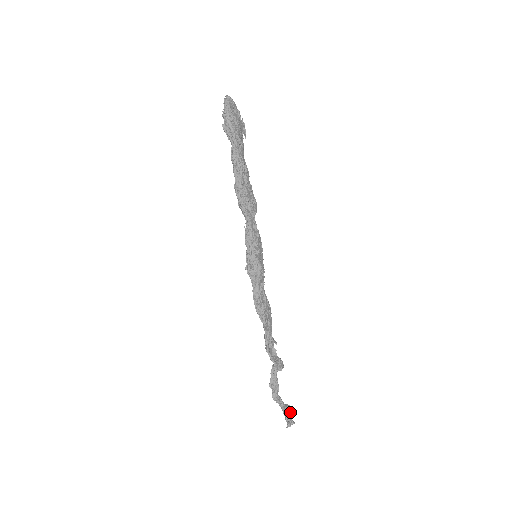
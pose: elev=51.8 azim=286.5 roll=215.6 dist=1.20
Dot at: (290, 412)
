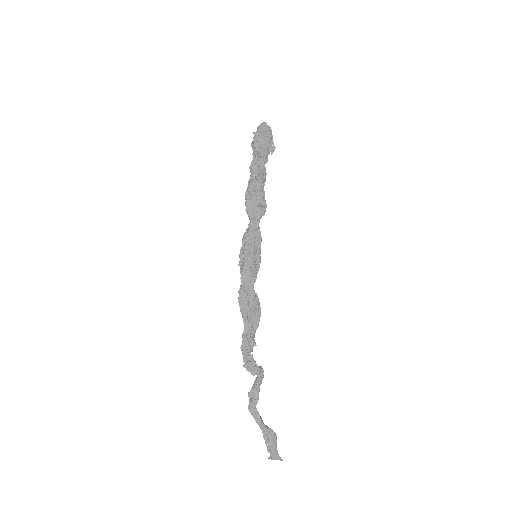
Dot at: (273, 440)
